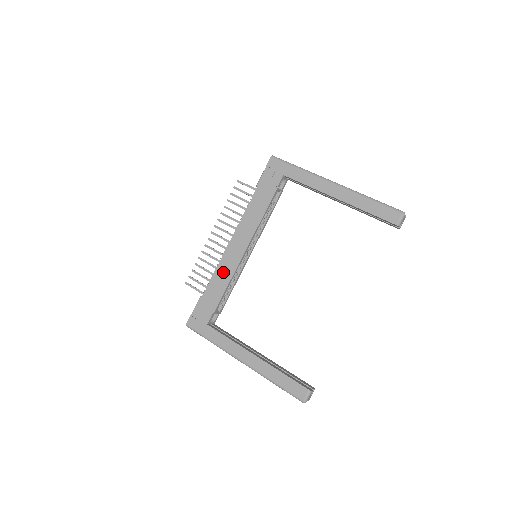
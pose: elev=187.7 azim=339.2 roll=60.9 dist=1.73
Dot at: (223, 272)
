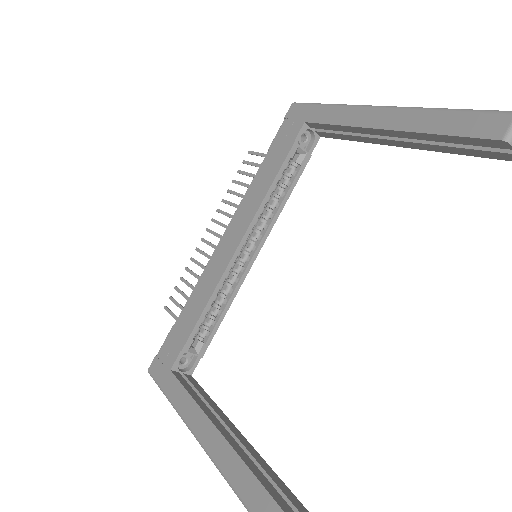
Dot at: (205, 284)
